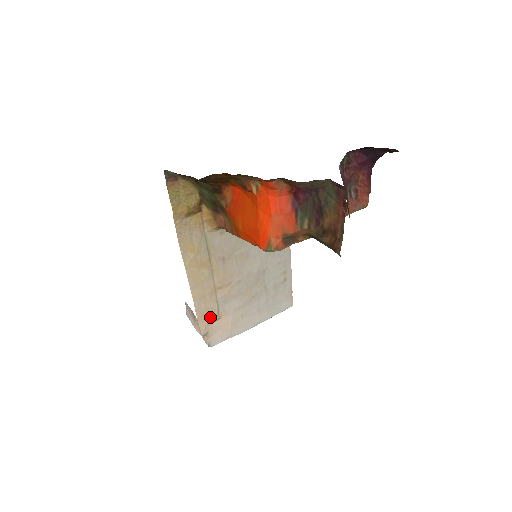
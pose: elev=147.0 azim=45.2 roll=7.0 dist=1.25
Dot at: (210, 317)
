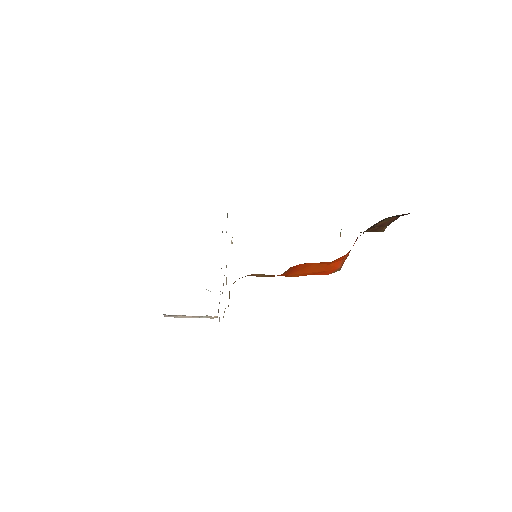
Dot at: occluded
